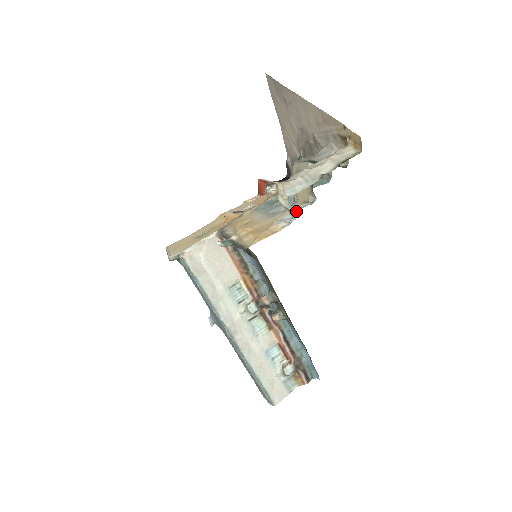
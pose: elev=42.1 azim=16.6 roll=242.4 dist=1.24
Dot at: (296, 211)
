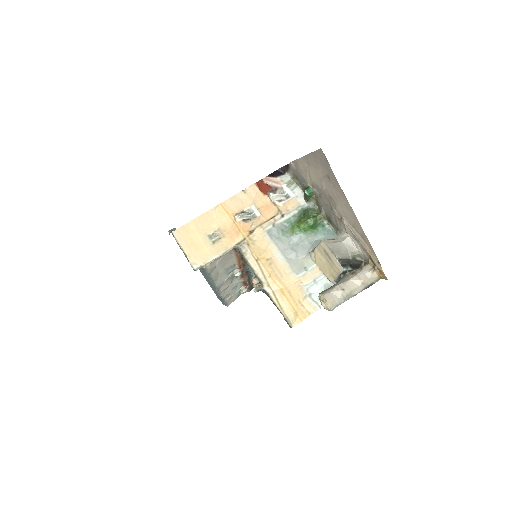
Dot at: (319, 285)
